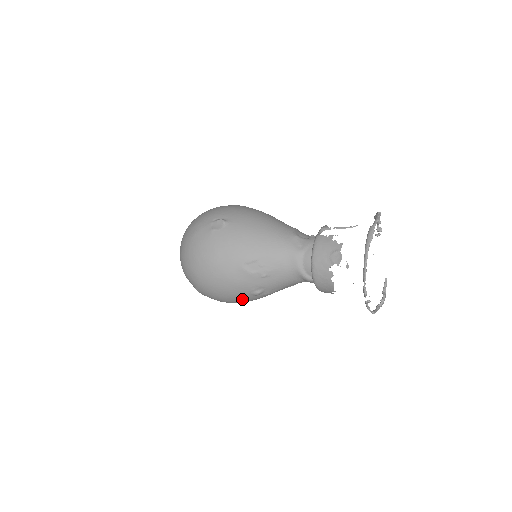
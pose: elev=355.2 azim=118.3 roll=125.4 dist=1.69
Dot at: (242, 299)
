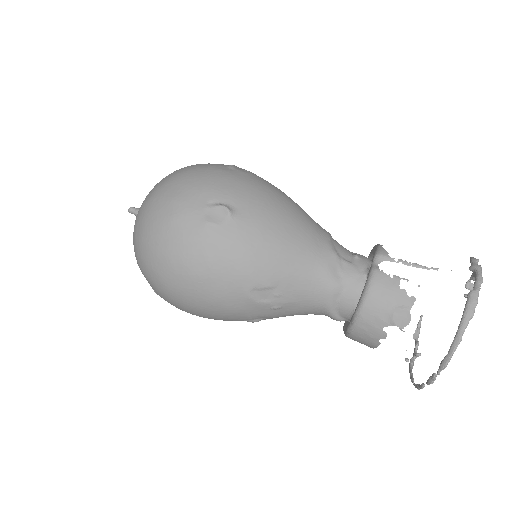
Dot at: occluded
